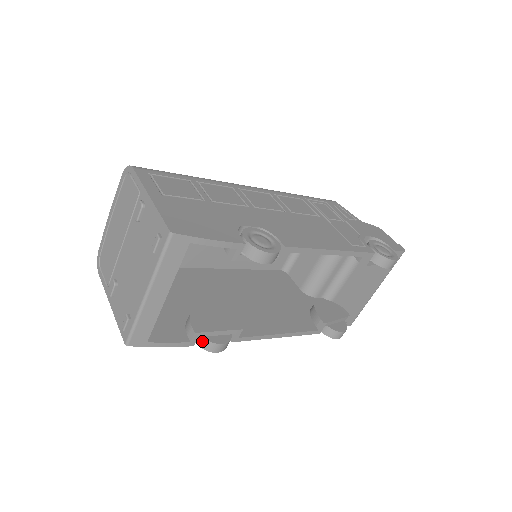
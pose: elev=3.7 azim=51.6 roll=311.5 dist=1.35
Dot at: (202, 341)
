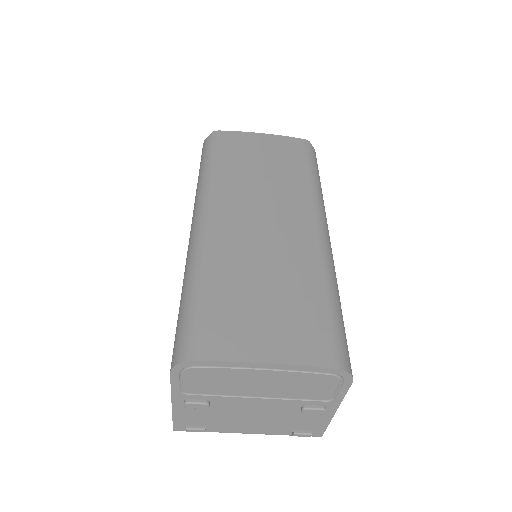
Dot at: occluded
